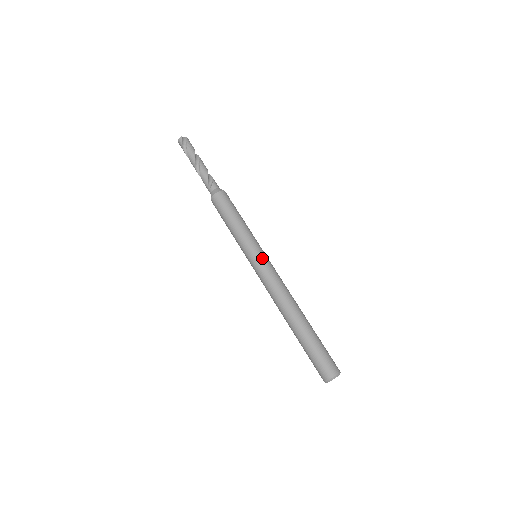
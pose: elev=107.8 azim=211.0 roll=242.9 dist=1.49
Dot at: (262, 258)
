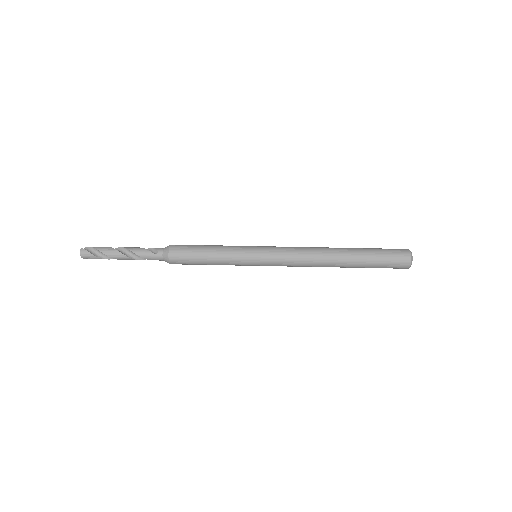
Dot at: (264, 247)
